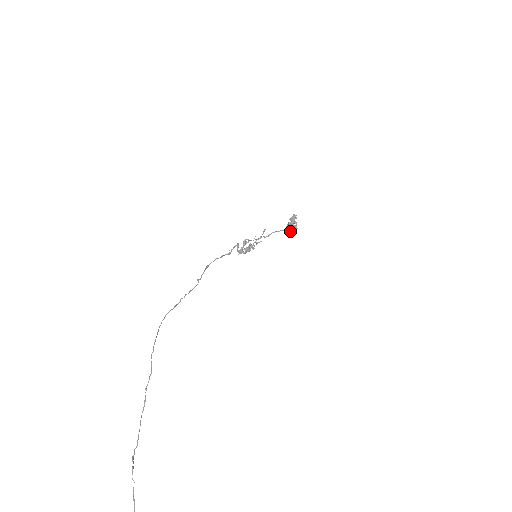
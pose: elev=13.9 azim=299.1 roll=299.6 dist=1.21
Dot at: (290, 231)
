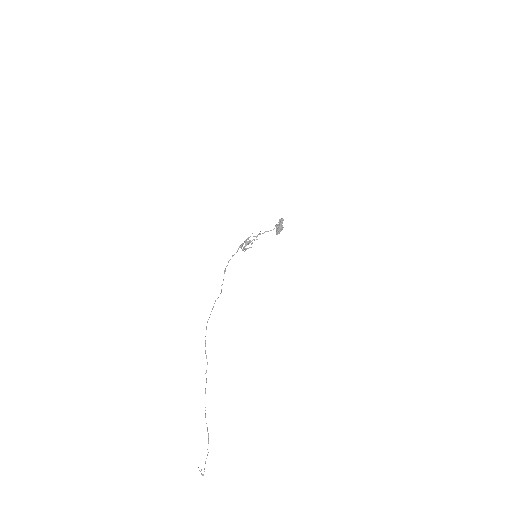
Dot at: (279, 232)
